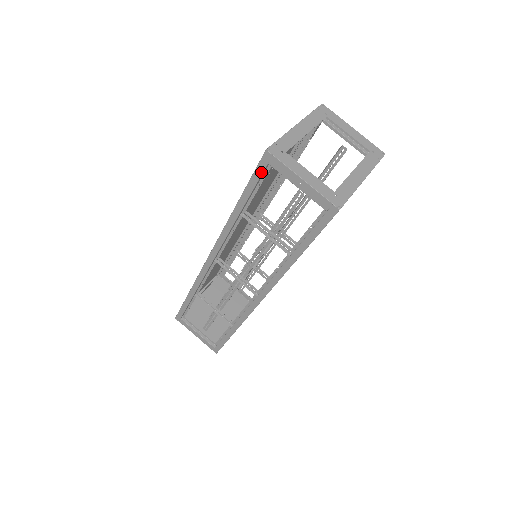
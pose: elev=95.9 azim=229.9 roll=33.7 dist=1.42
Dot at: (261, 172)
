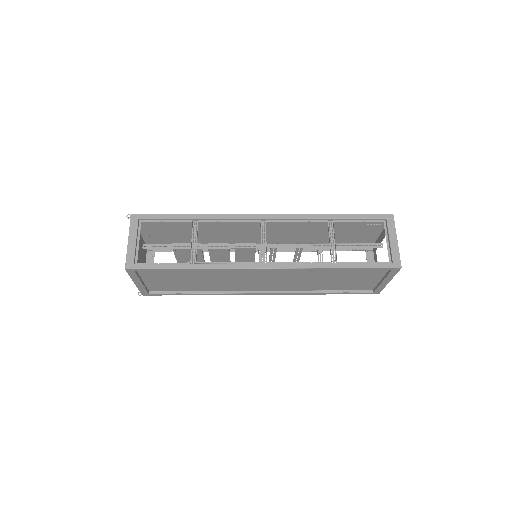
Dot at: (377, 217)
